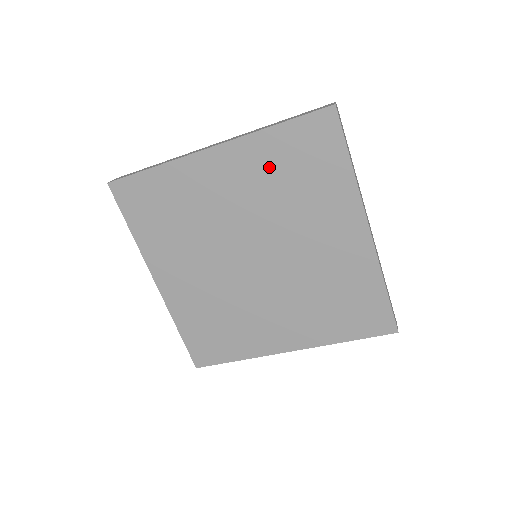
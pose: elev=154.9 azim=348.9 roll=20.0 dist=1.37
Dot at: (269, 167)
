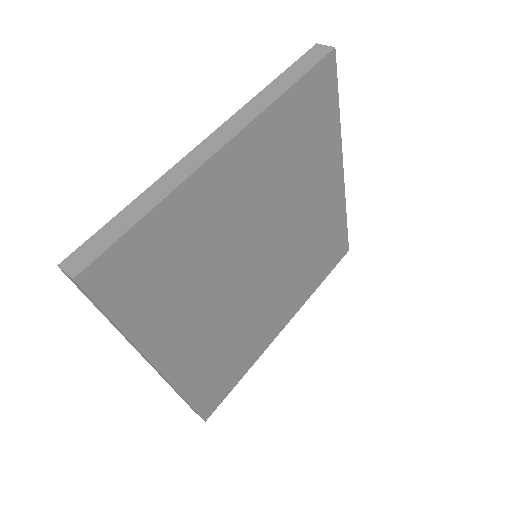
Dot at: (280, 145)
